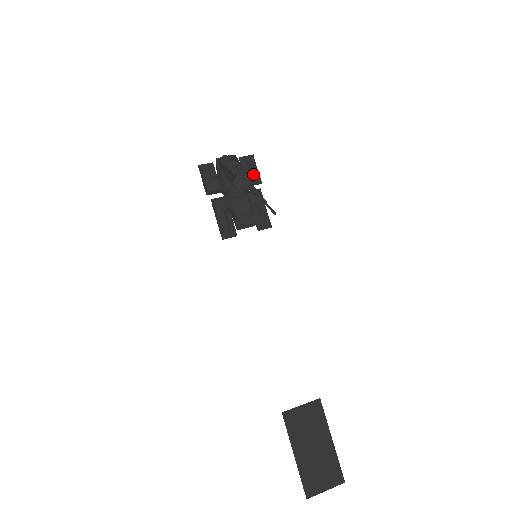
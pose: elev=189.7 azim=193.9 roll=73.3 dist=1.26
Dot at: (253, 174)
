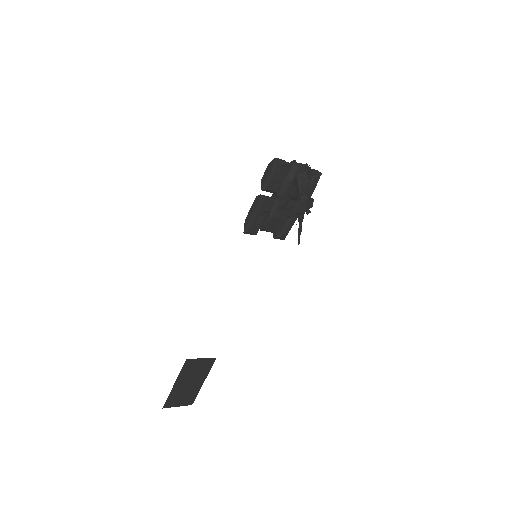
Dot at: (312, 205)
